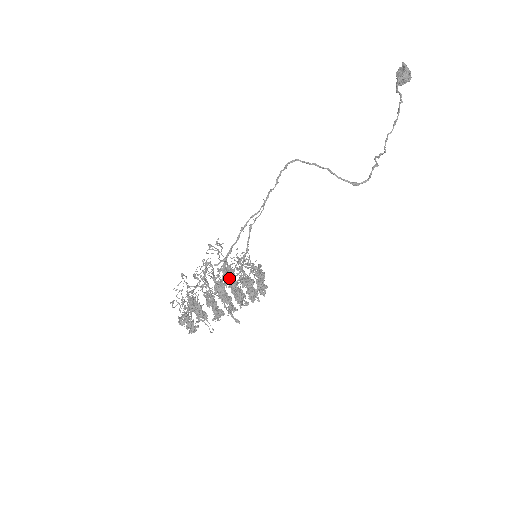
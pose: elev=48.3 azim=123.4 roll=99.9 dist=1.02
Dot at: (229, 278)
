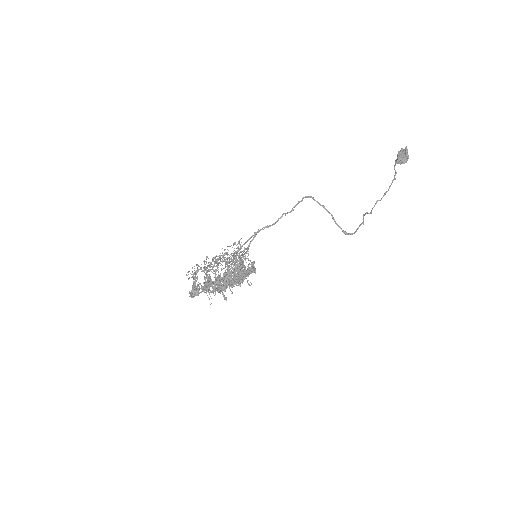
Dot at: (240, 271)
